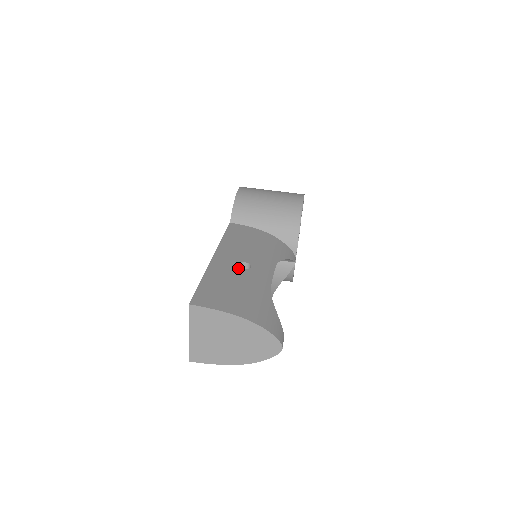
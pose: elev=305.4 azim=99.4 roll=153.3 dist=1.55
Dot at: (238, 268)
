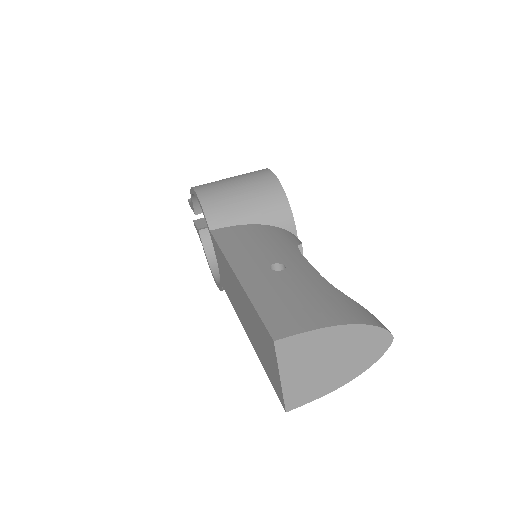
Dot at: (275, 273)
